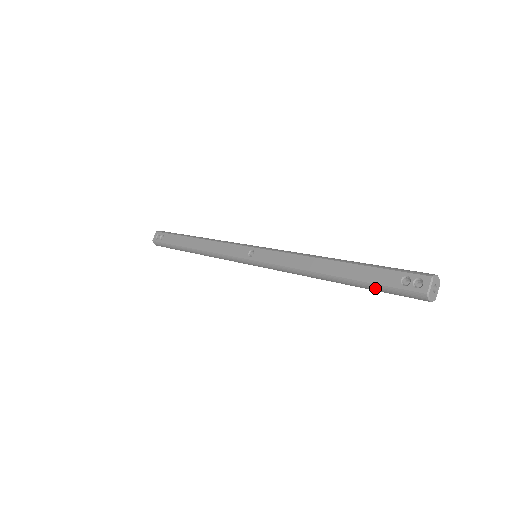
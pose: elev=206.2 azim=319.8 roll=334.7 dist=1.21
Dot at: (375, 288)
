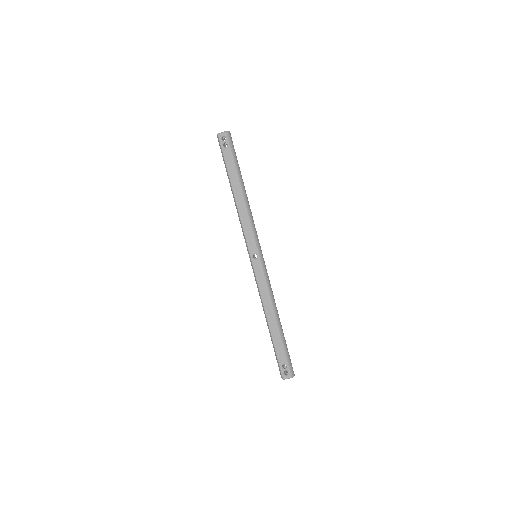
Dot at: (274, 351)
